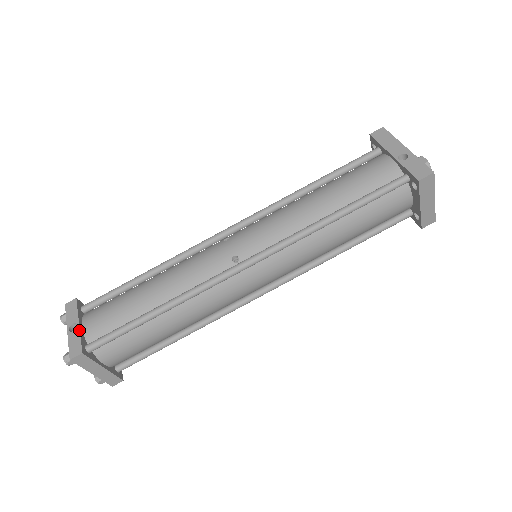
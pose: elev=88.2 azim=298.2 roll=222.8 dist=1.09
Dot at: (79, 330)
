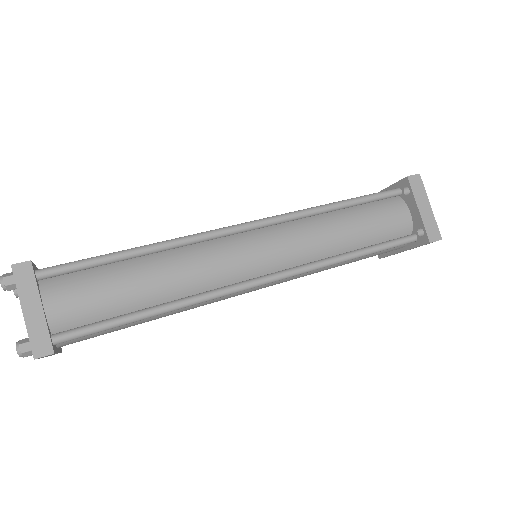
Dot at: (35, 266)
